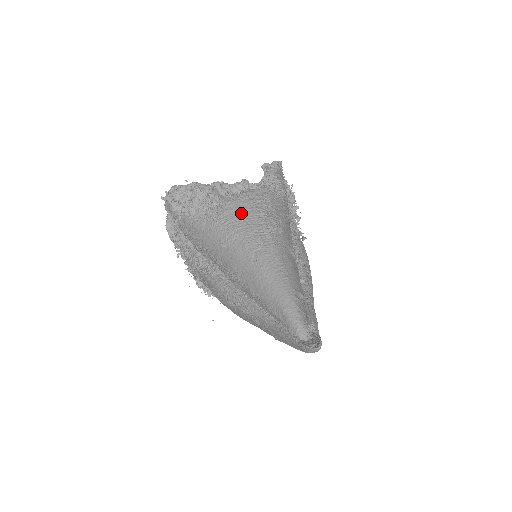
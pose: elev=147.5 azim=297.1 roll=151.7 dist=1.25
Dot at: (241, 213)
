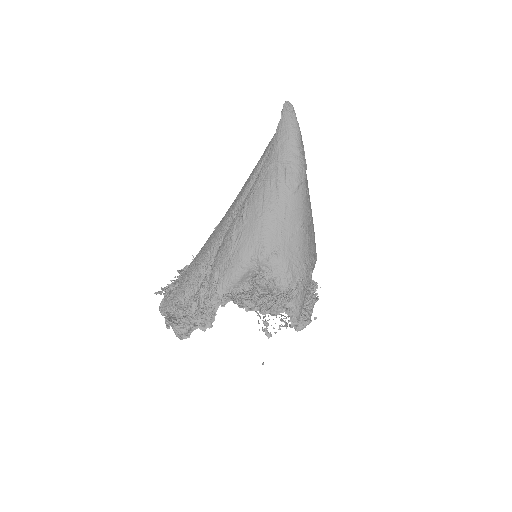
Dot at: occluded
